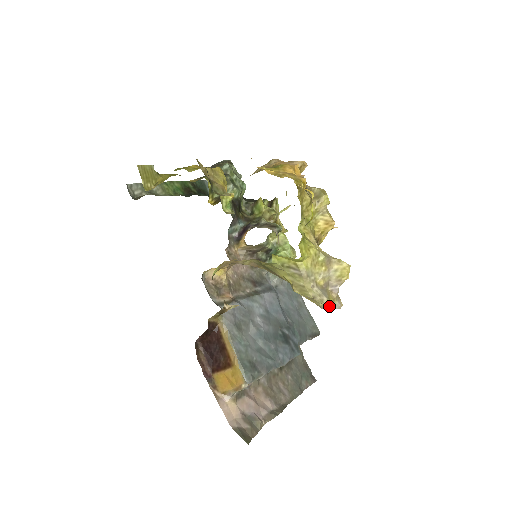
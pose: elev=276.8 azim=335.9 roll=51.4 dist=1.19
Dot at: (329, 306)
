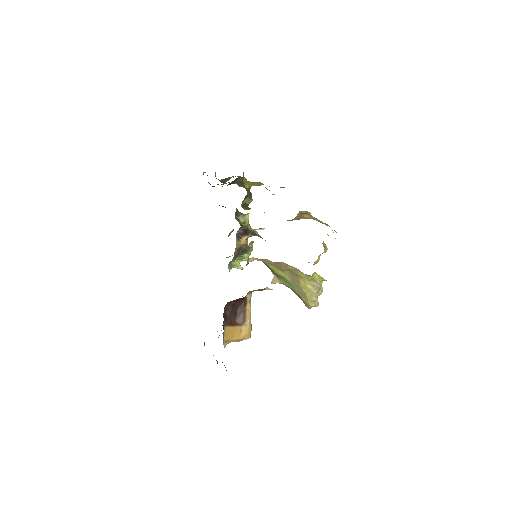
Dot at: occluded
